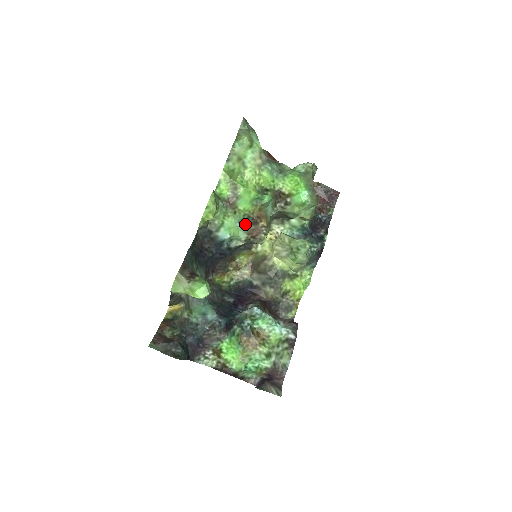
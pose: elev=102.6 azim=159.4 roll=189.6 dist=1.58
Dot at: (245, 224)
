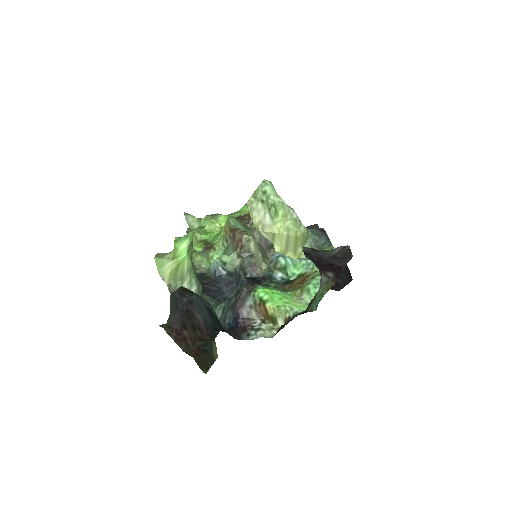
Dot at: (229, 249)
